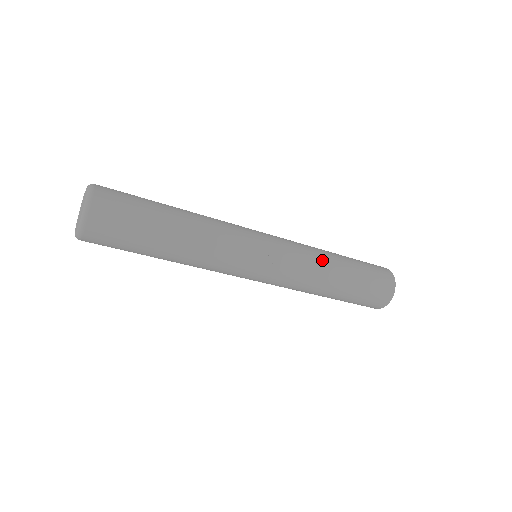
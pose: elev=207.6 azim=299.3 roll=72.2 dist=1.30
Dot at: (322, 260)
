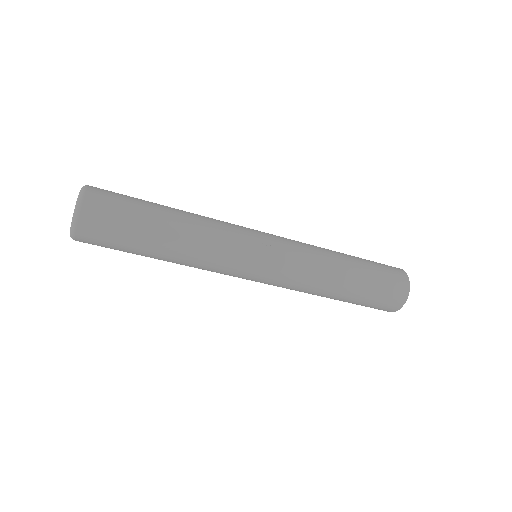
Dot at: (322, 249)
